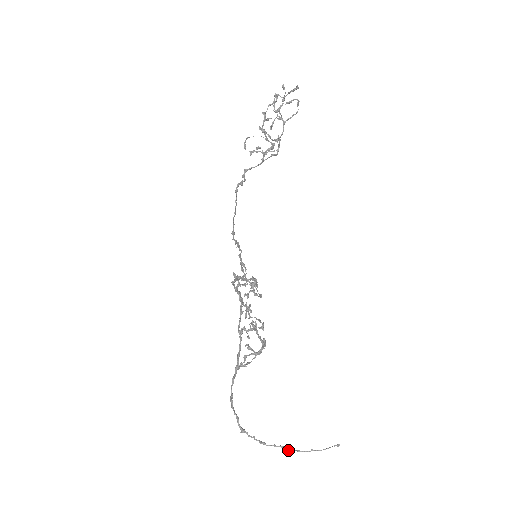
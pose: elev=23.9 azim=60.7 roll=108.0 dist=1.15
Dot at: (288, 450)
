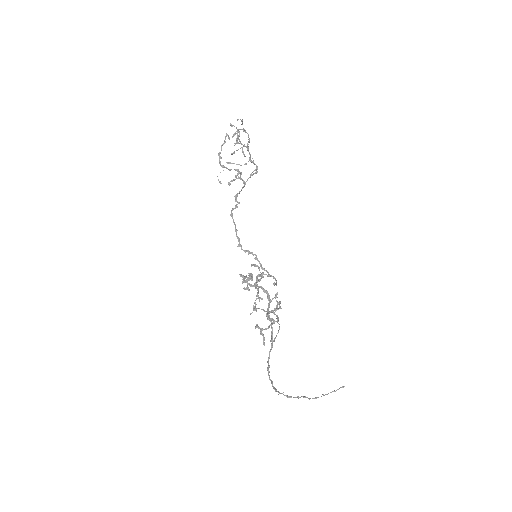
Dot at: occluded
